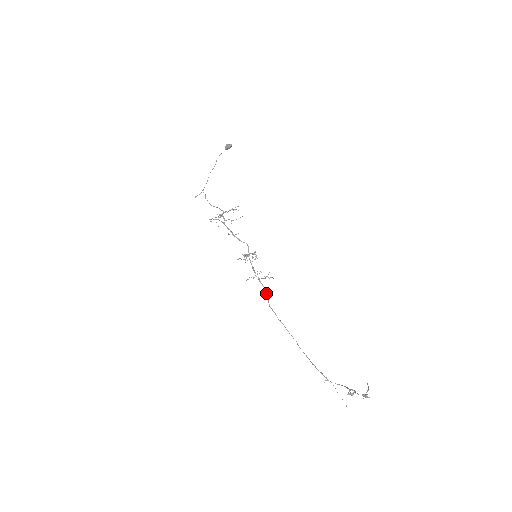
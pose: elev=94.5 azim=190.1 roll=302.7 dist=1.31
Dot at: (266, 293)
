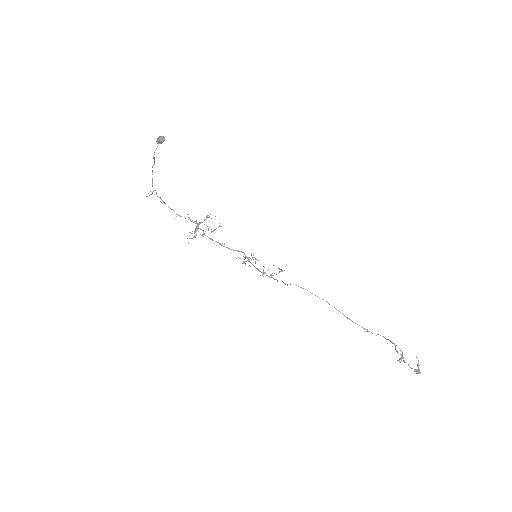
Dot at: occluded
